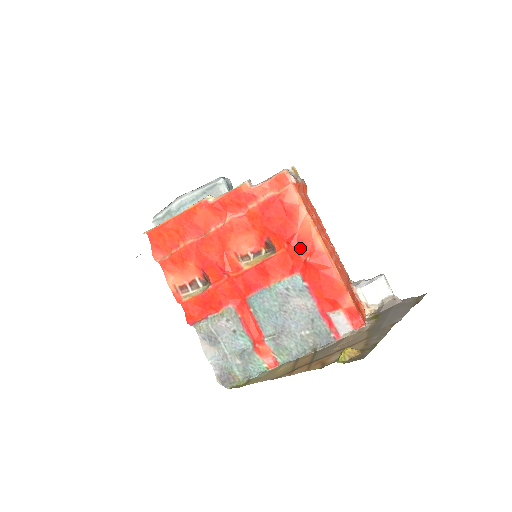
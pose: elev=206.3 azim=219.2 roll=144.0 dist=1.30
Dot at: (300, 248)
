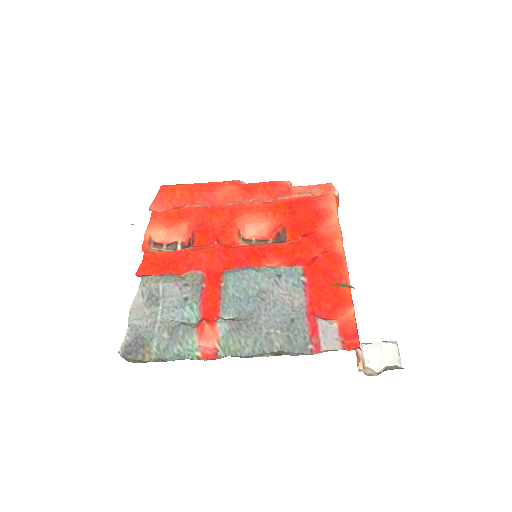
Dot at: (315, 244)
